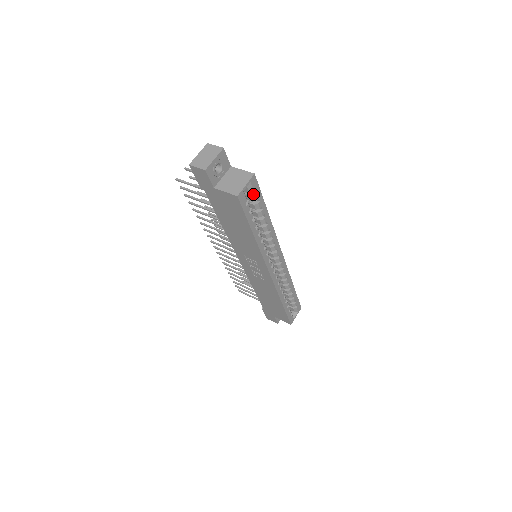
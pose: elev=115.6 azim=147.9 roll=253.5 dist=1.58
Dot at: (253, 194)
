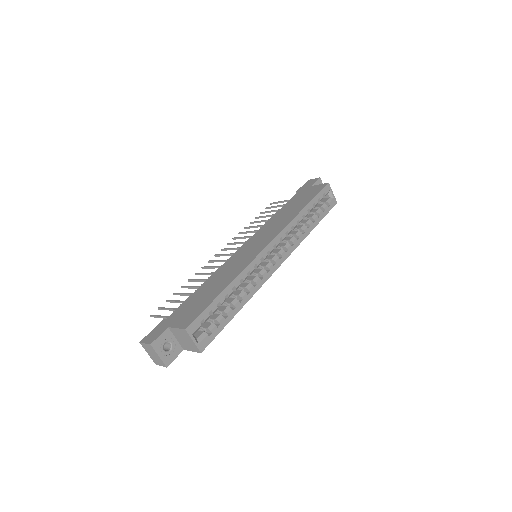
Dot at: (203, 321)
